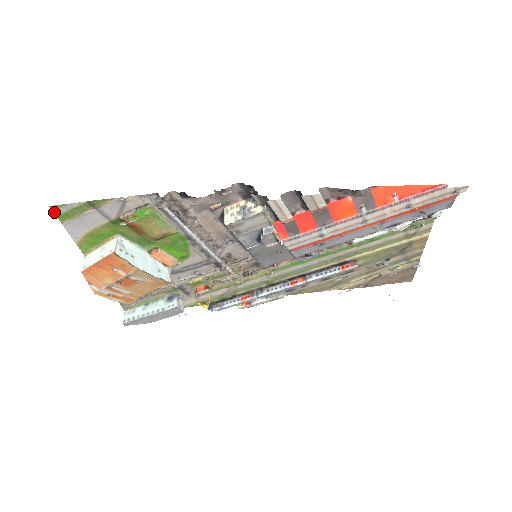
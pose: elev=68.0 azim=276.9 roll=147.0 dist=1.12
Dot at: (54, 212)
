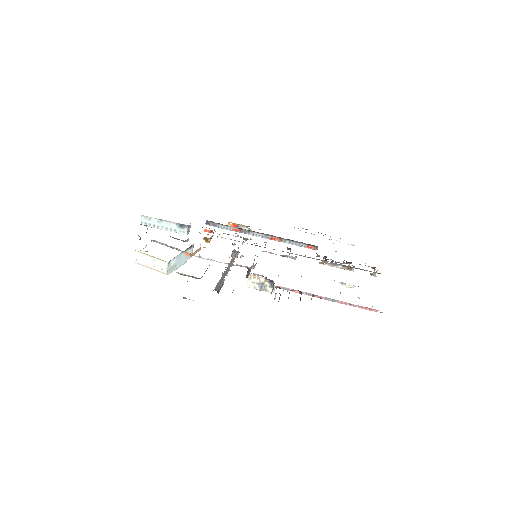
Dot at: occluded
